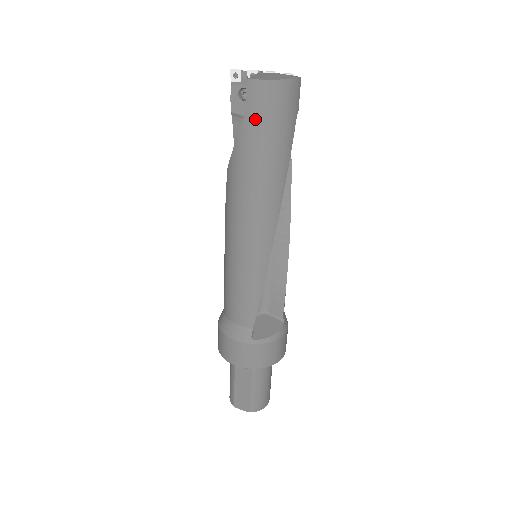
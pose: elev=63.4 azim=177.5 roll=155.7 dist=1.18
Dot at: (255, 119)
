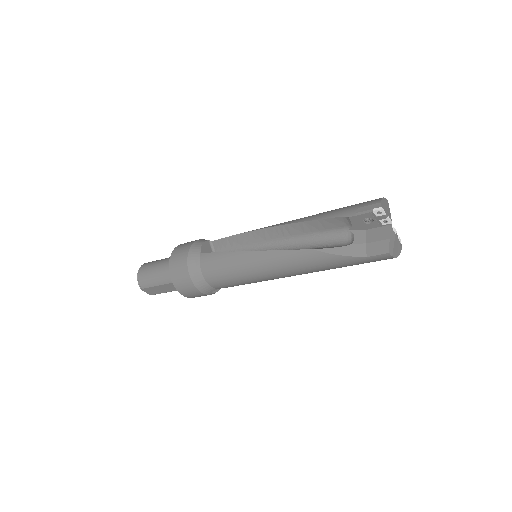
Dot at: (364, 261)
